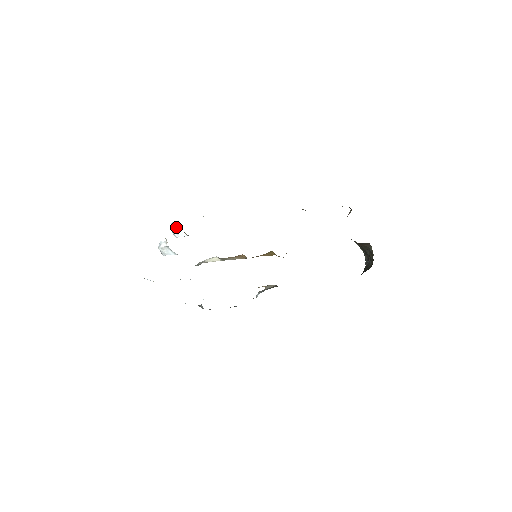
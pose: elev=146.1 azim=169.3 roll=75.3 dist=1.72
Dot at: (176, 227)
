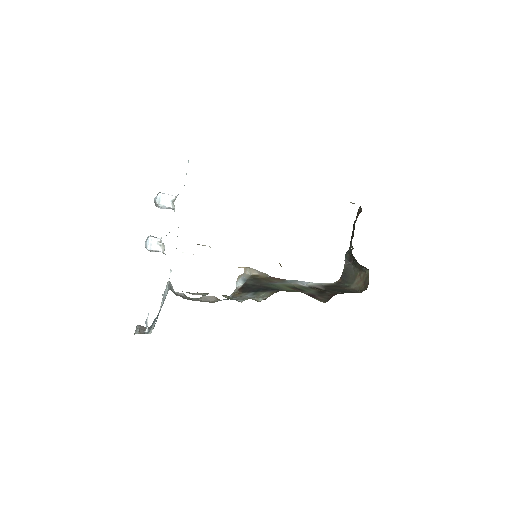
Dot at: (167, 206)
